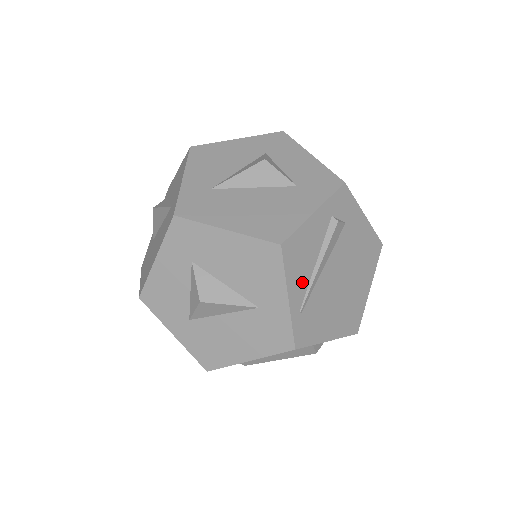
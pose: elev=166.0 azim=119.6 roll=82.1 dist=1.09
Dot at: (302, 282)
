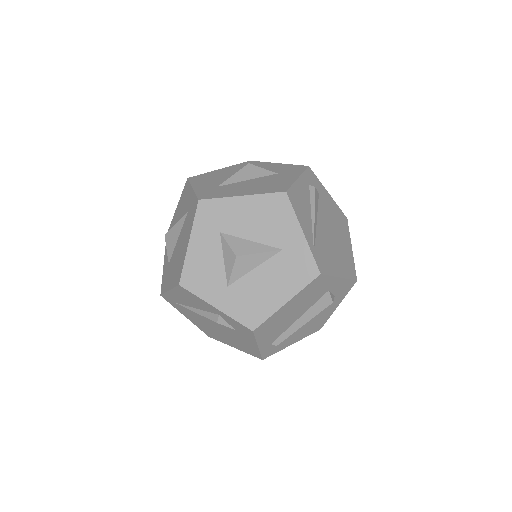
Dot at: (307, 224)
